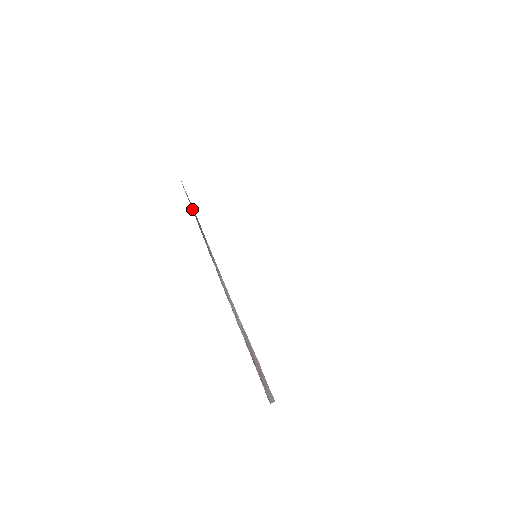
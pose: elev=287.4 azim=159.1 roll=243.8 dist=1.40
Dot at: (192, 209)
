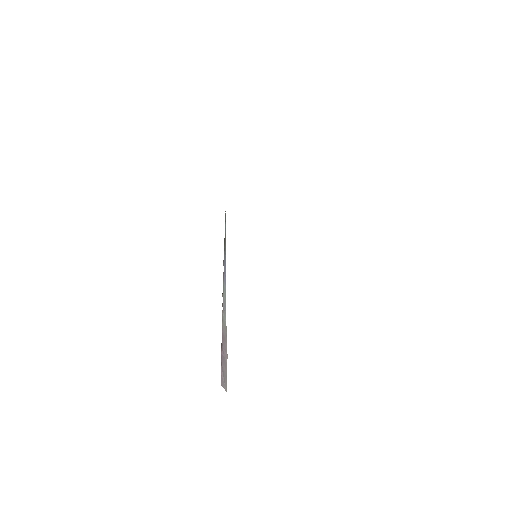
Dot at: (225, 230)
